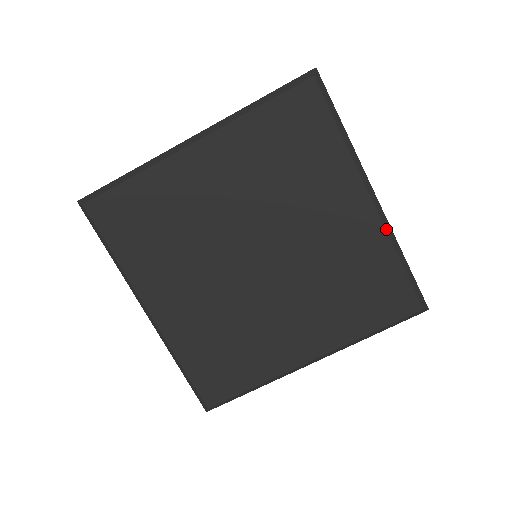
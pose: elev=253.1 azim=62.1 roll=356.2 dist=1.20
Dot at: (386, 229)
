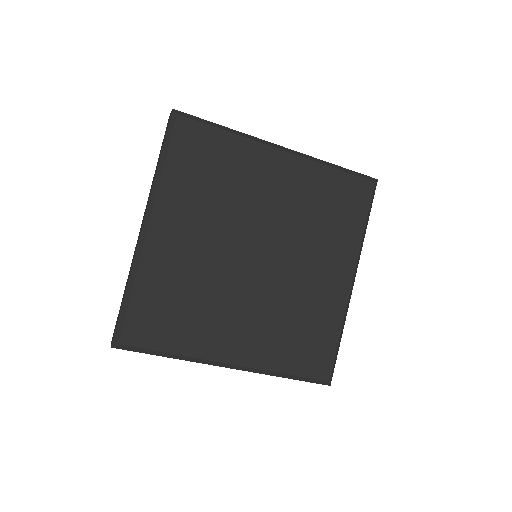
Dot at: (347, 307)
